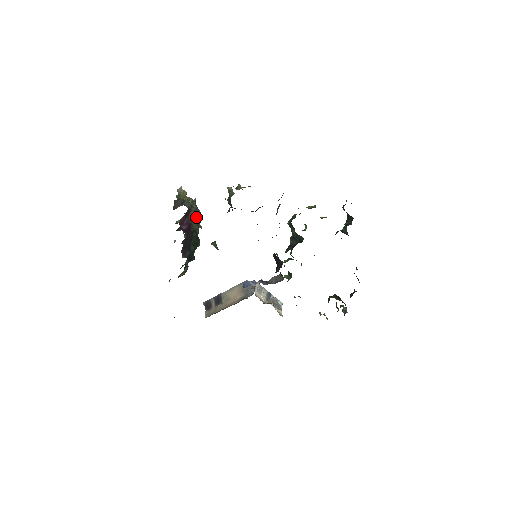
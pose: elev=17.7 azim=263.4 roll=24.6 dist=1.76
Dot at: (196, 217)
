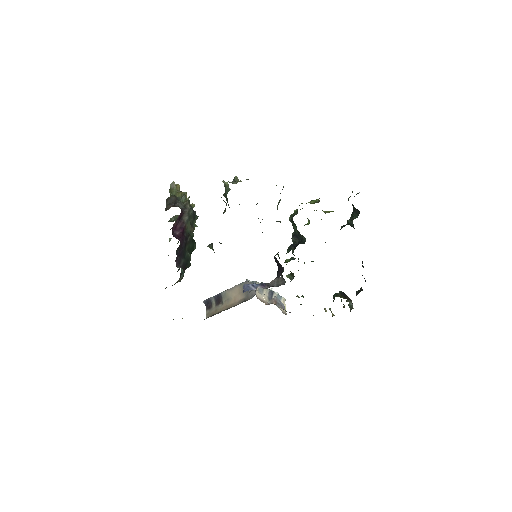
Dot at: (190, 218)
